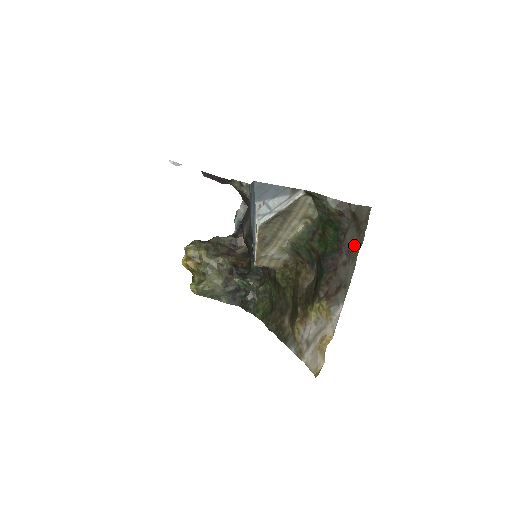
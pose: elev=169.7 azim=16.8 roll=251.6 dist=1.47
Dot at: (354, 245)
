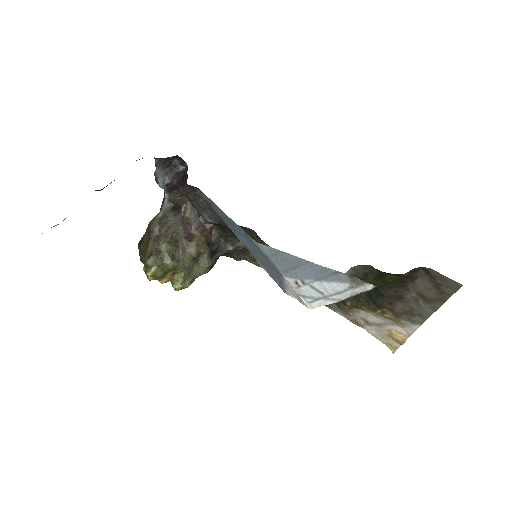
Dot at: (432, 297)
